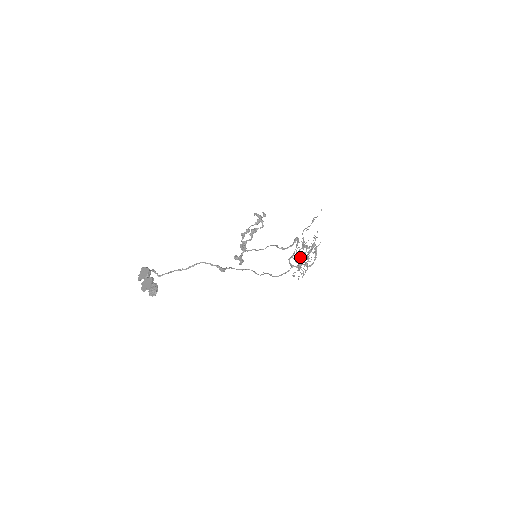
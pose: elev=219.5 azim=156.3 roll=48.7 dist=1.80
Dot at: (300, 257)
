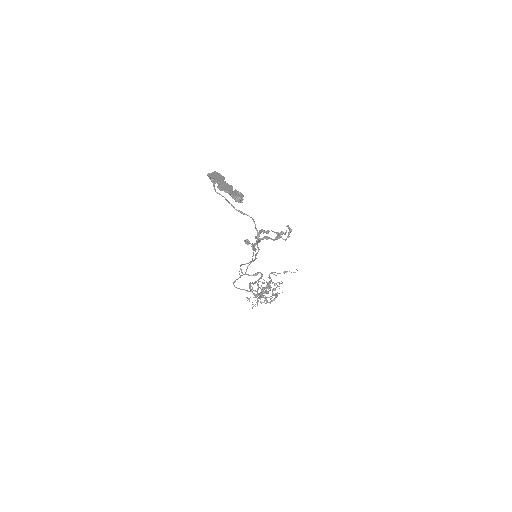
Dot at: occluded
